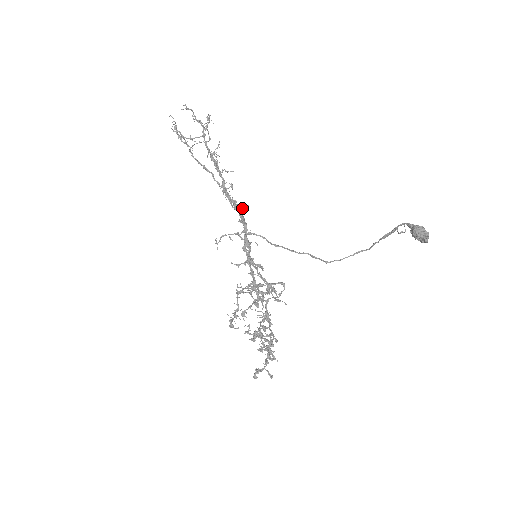
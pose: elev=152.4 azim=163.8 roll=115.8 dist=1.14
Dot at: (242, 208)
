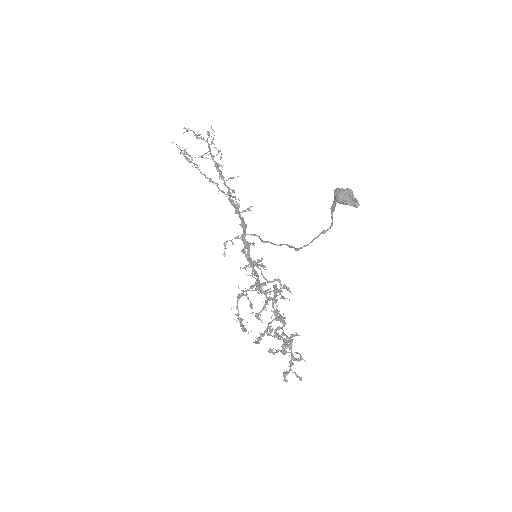
Dot at: (249, 210)
